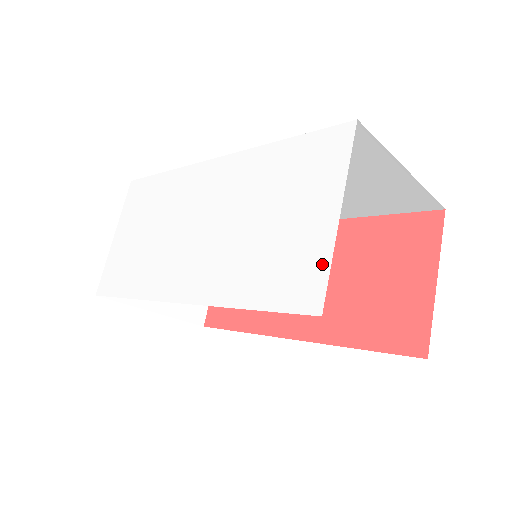
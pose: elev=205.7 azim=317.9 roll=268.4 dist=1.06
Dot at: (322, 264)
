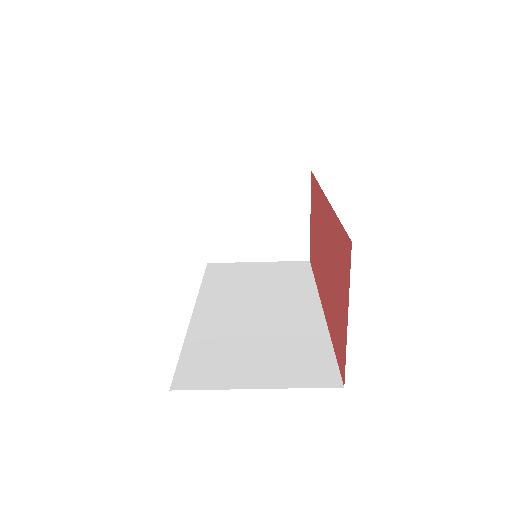
Dot at: occluded
